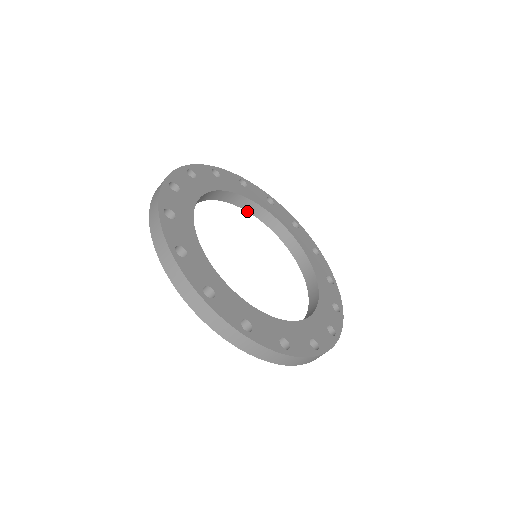
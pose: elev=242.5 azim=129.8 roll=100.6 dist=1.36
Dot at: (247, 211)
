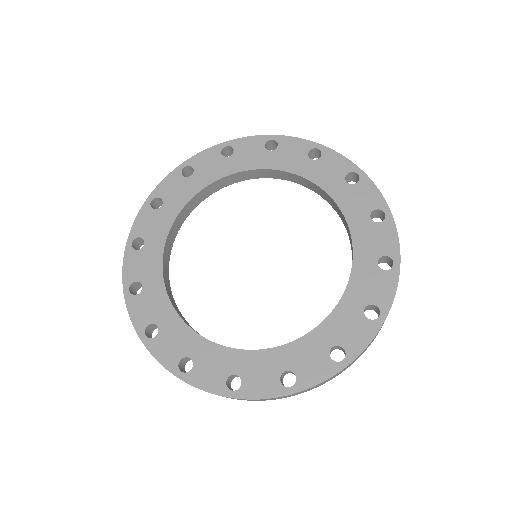
Dot at: (218, 190)
